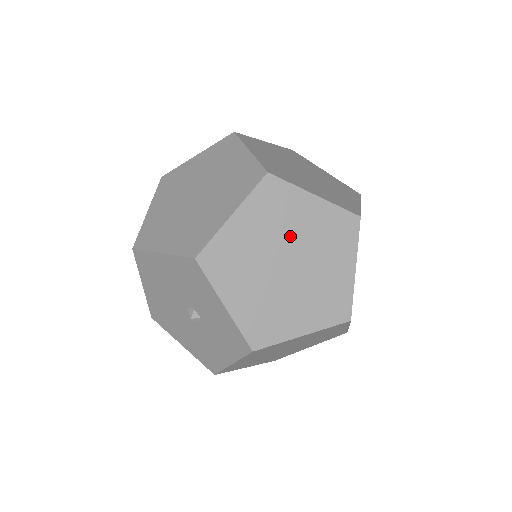
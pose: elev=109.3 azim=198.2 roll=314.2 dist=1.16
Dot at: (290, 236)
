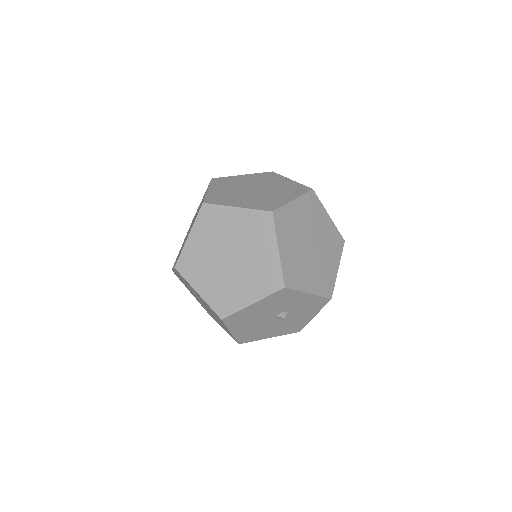
Dot at: (302, 231)
